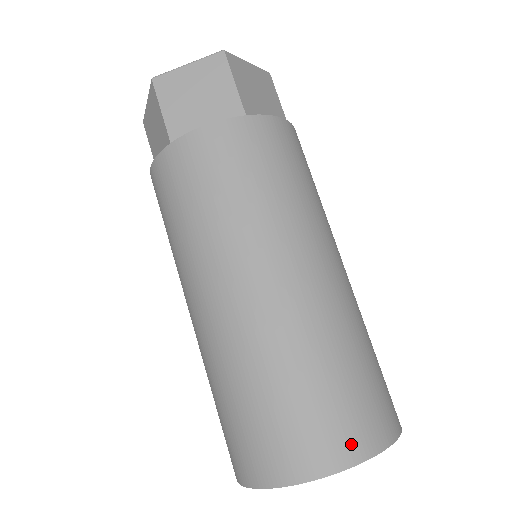
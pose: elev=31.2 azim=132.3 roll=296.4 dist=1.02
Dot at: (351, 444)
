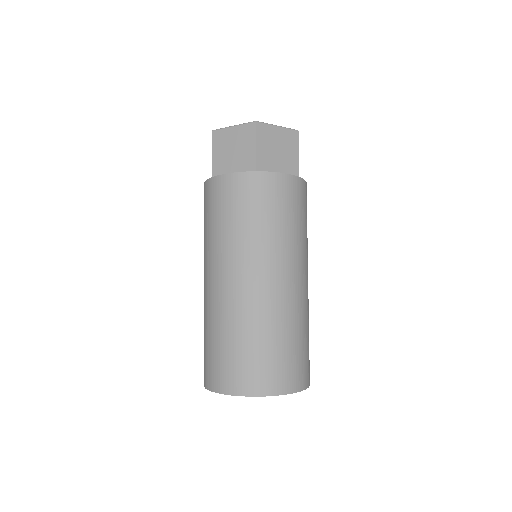
Dot at: (253, 385)
